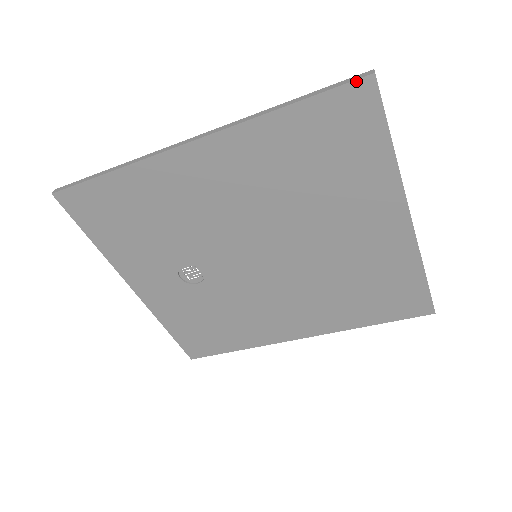
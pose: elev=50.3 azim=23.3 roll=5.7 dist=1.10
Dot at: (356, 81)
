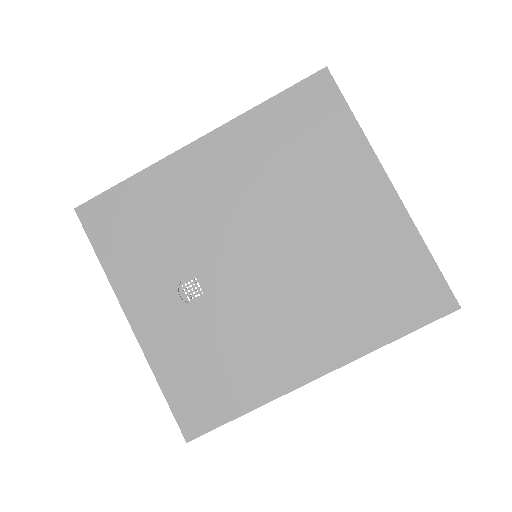
Dot at: (315, 74)
